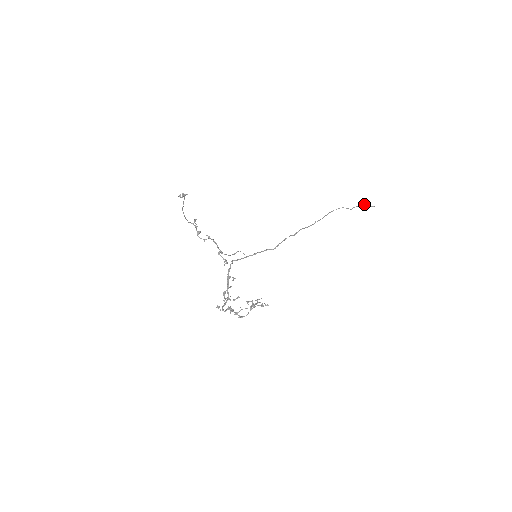
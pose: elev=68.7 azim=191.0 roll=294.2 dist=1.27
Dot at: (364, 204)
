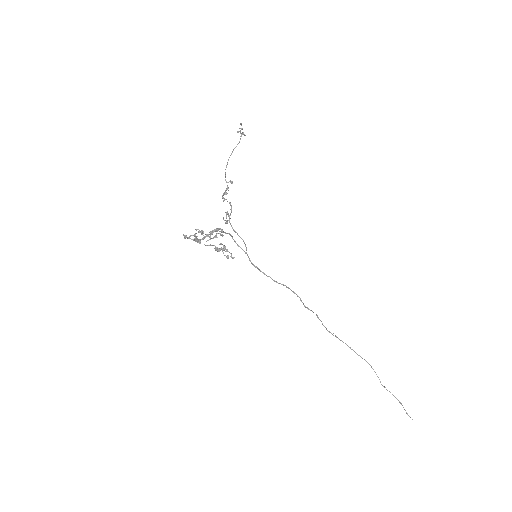
Dot at: occluded
